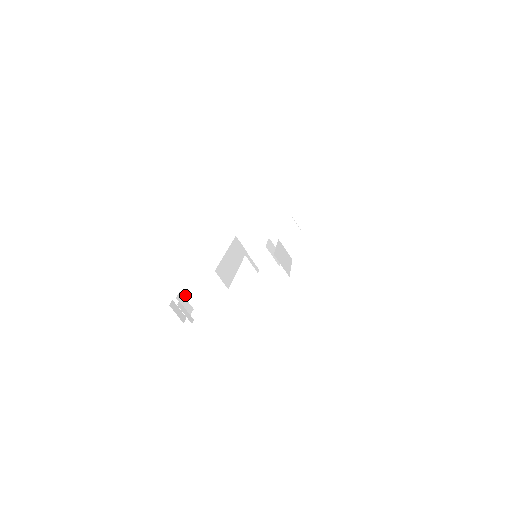
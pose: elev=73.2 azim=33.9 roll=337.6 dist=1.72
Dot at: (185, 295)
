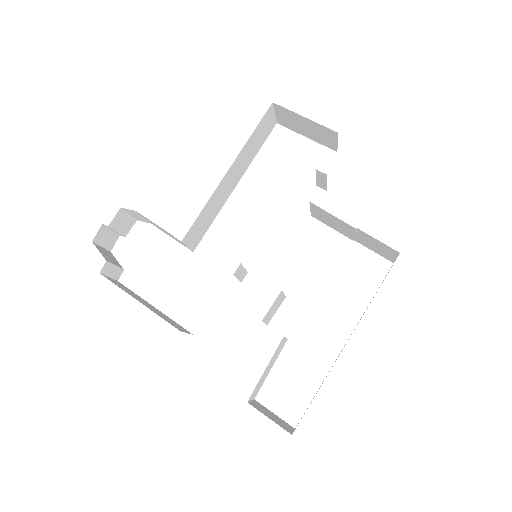
Dot at: (128, 211)
